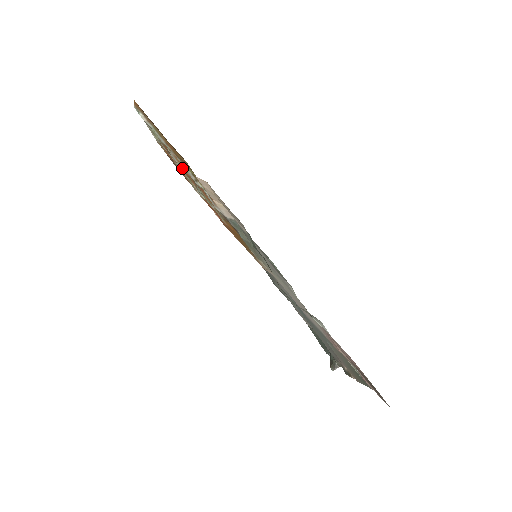
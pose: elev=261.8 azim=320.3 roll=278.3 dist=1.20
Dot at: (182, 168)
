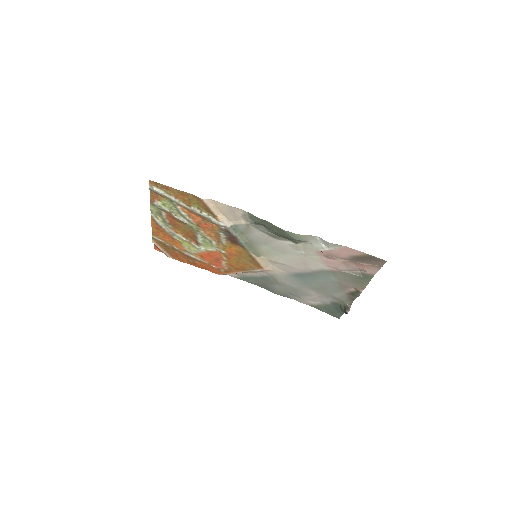
Dot at: (185, 222)
